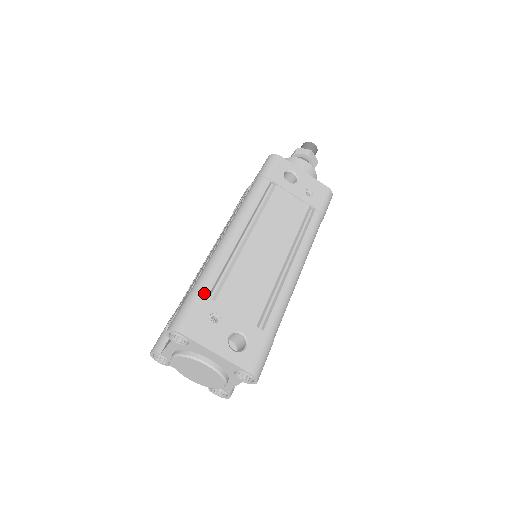
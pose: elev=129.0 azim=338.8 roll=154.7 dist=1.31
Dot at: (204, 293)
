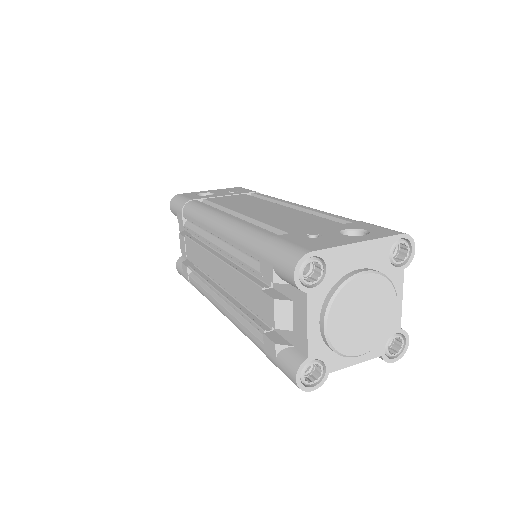
Dot at: (273, 236)
